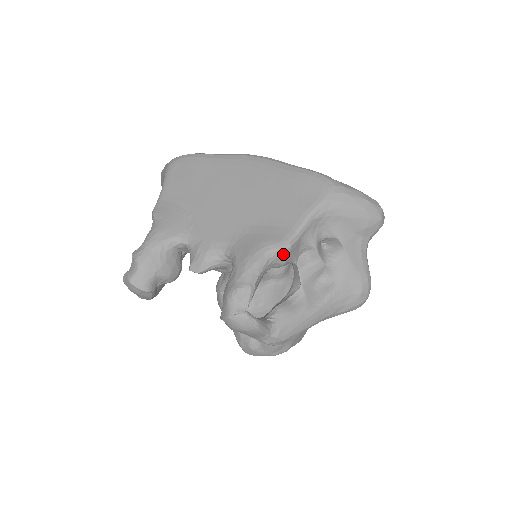
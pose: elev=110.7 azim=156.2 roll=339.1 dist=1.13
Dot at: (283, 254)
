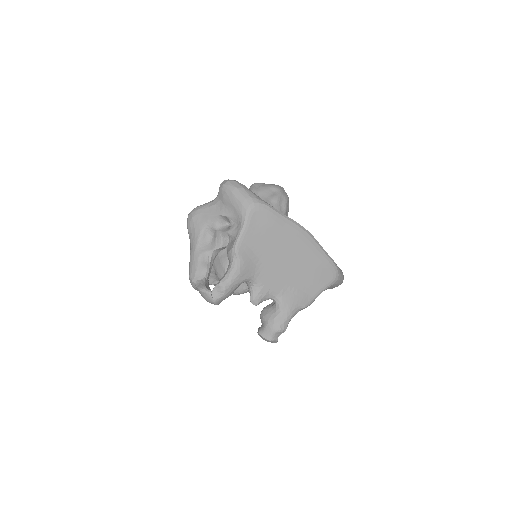
Dot at: occluded
